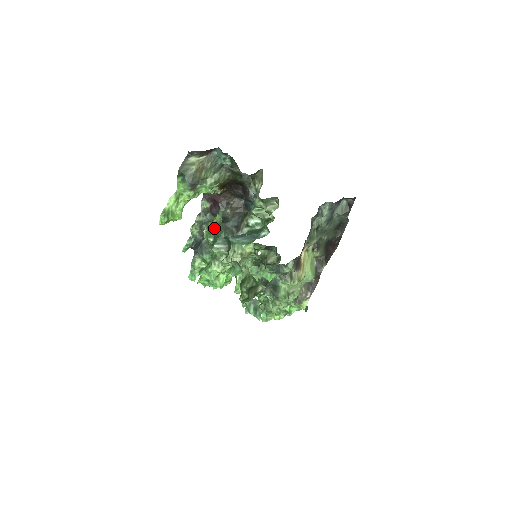
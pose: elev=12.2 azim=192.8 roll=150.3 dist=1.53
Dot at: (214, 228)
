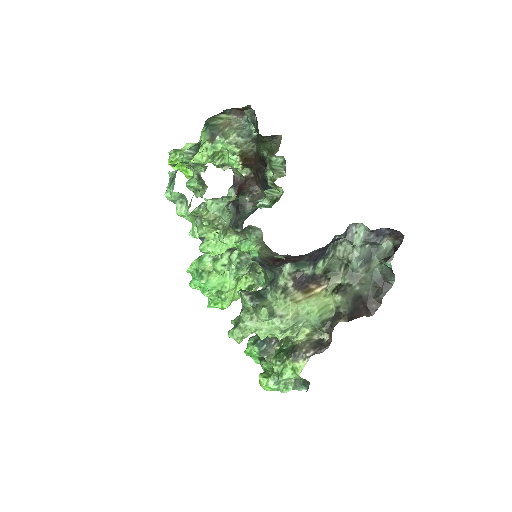
Dot at: occluded
